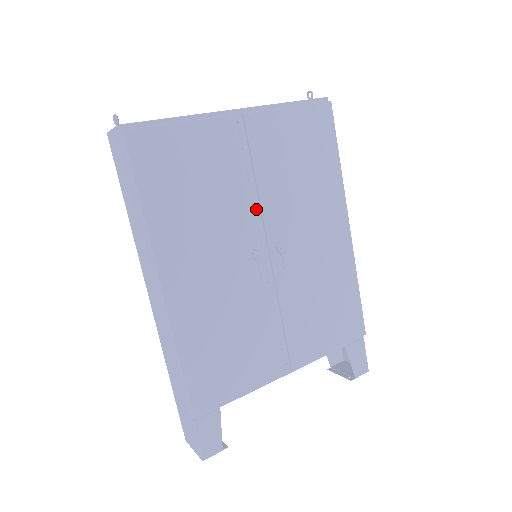
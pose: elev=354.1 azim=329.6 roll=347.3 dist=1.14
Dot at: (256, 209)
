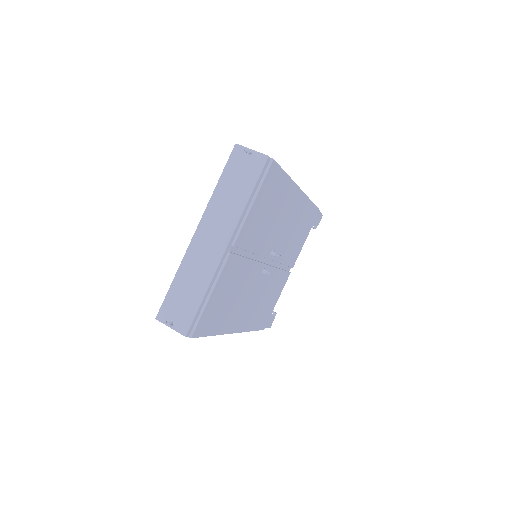
Dot at: (255, 257)
